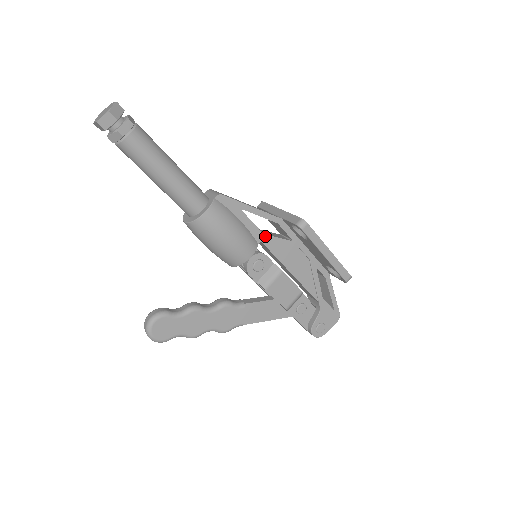
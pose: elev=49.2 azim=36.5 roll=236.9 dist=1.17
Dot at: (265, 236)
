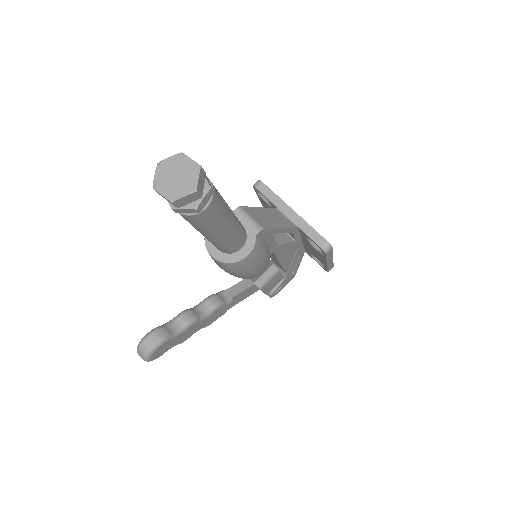
Dot at: (278, 246)
